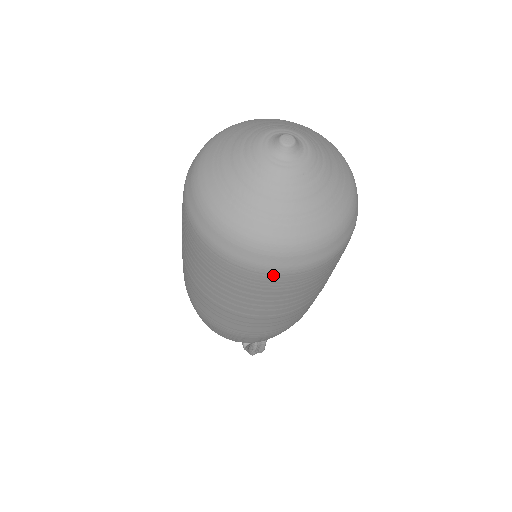
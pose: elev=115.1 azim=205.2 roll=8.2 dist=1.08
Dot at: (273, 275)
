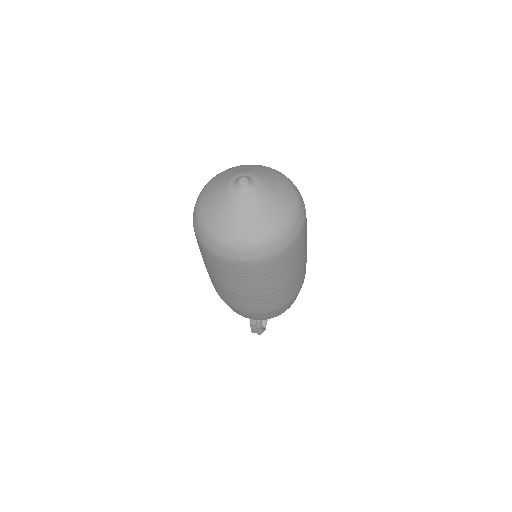
Dot at: (211, 253)
